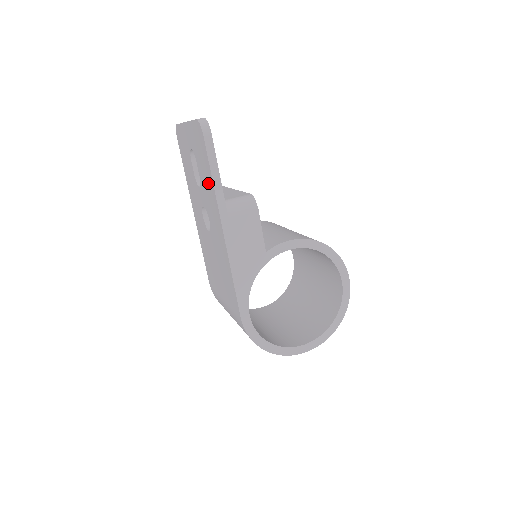
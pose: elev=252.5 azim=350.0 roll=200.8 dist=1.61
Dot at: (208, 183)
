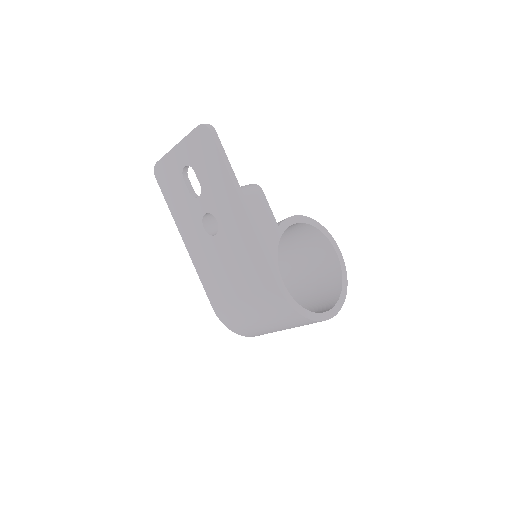
Dot at: (217, 176)
